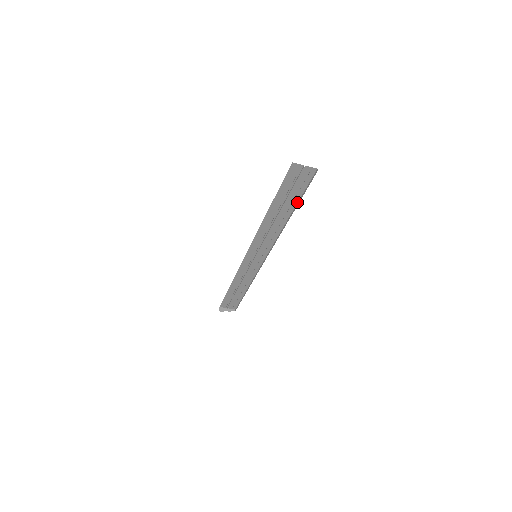
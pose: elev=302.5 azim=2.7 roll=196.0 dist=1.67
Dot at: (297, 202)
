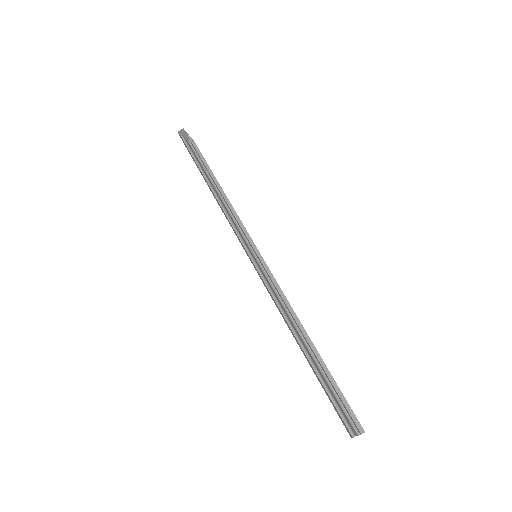
Dot at: occluded
